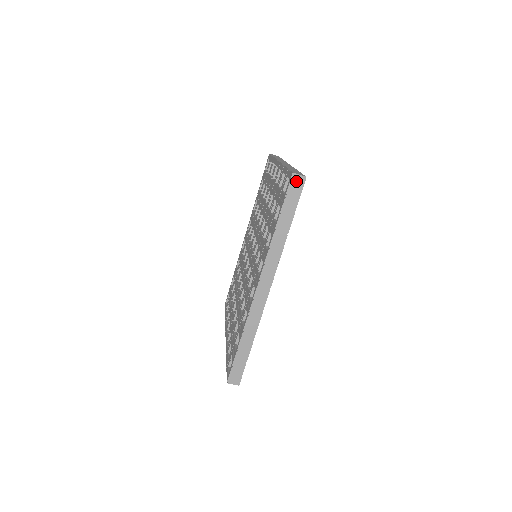
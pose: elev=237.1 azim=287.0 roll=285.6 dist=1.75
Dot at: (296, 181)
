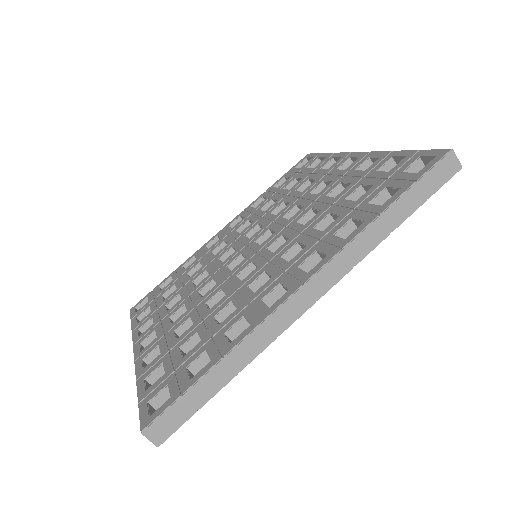
Dot at: (448, 163)
